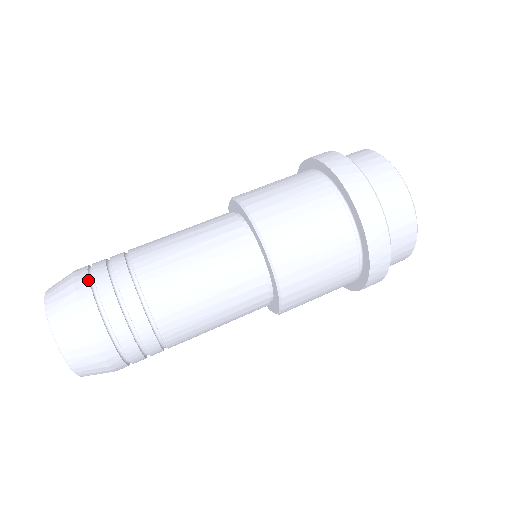
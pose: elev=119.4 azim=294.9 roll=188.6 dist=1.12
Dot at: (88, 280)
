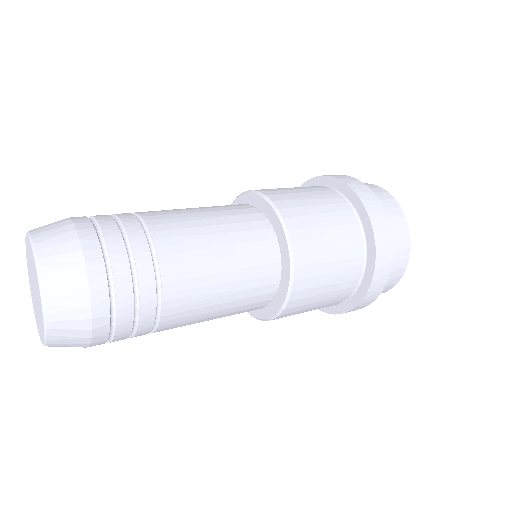
Dot at: occluded
